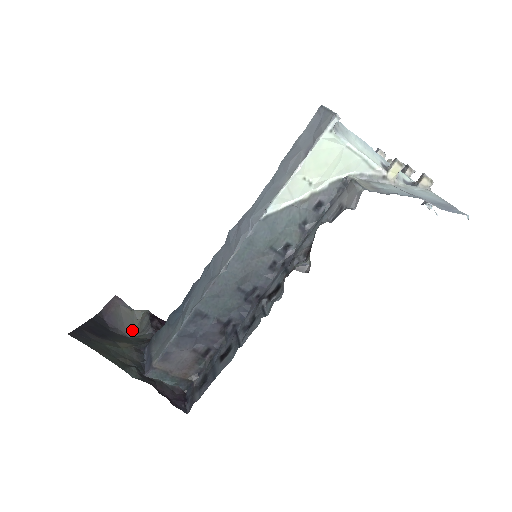
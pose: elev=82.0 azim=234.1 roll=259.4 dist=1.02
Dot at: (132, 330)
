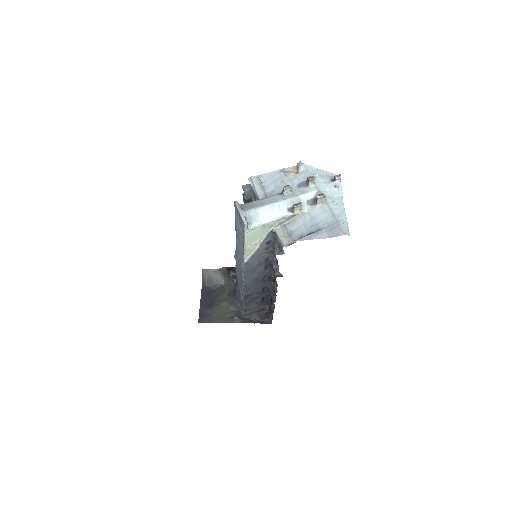
Dot at: (223, 280)
